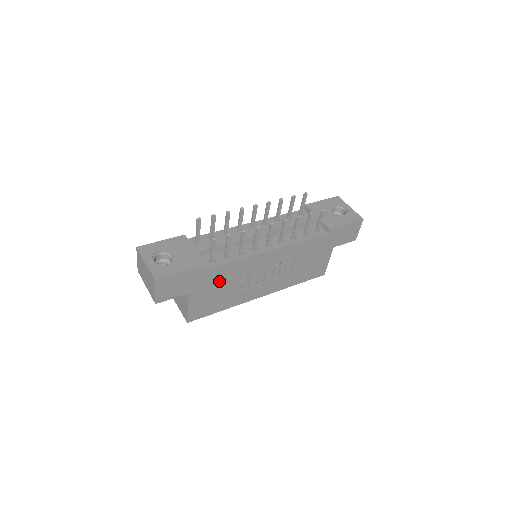
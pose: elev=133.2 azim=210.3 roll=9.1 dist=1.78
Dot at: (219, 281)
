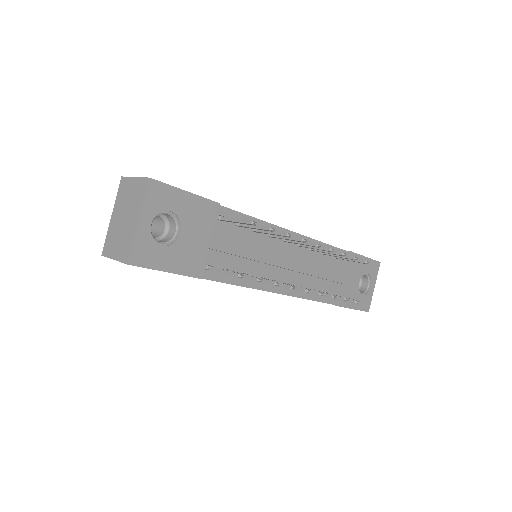
Dot at: occluded
